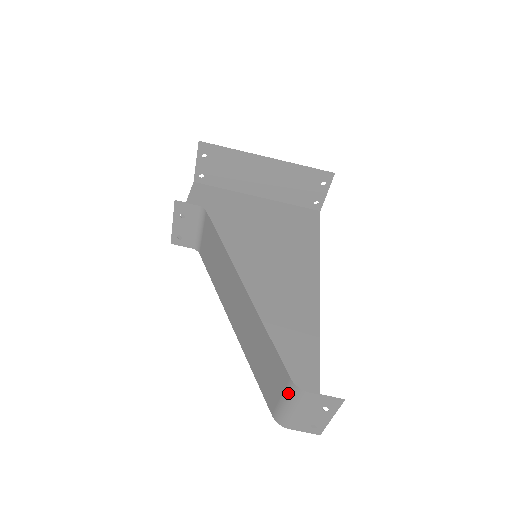
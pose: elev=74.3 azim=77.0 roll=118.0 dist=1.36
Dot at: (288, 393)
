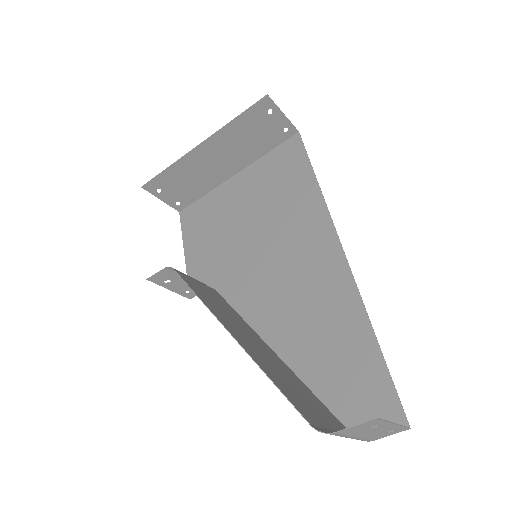
Dot at: (327, 432)
